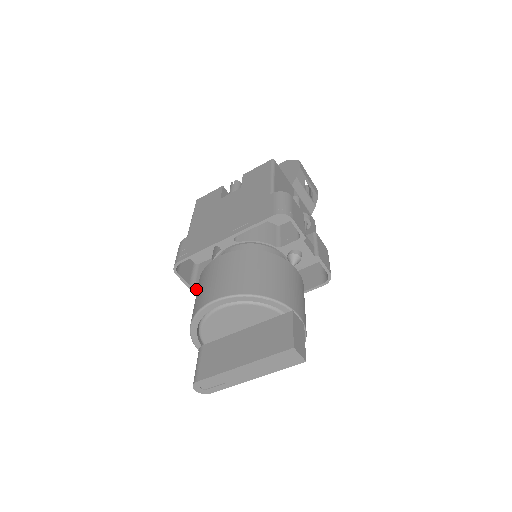
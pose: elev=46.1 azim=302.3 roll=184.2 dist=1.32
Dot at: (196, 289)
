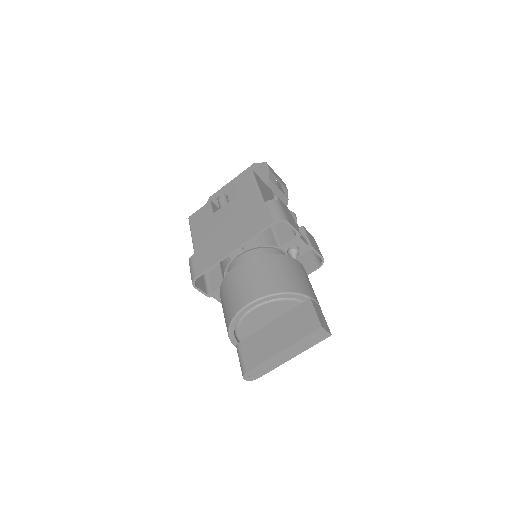
Dot at: (213, 296)
